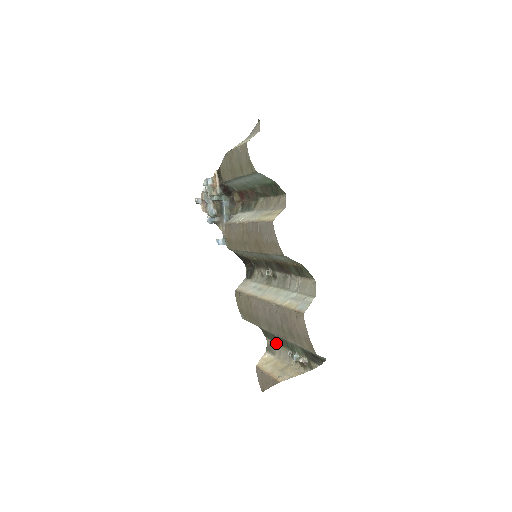
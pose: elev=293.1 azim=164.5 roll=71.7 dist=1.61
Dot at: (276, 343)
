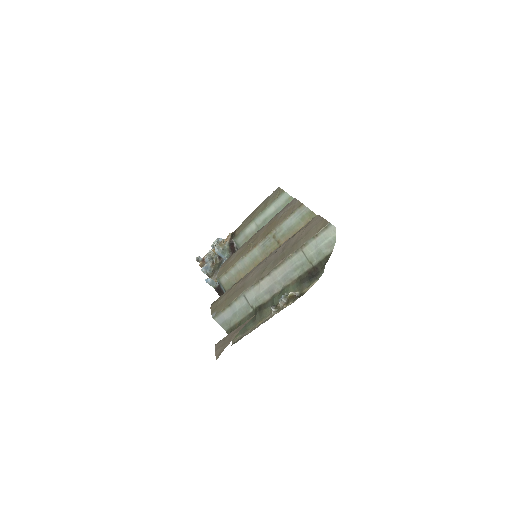
Dot at: (249, 329)
